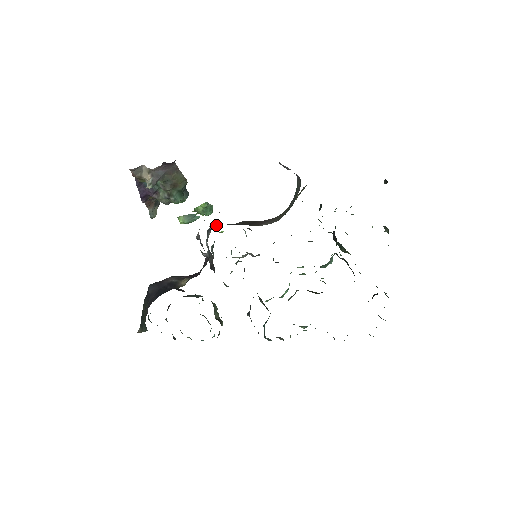
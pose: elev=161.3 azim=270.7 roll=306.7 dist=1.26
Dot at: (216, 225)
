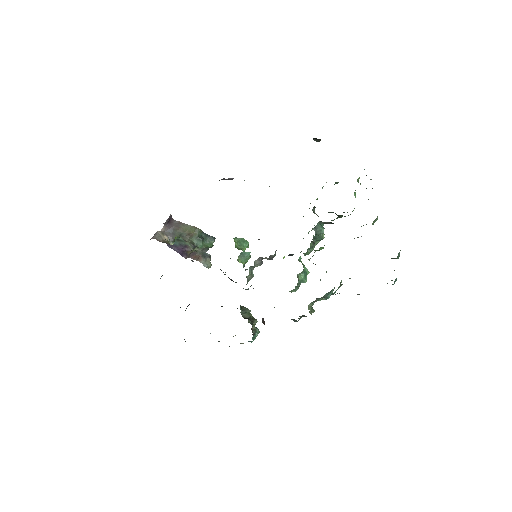
Dot at: occluded
